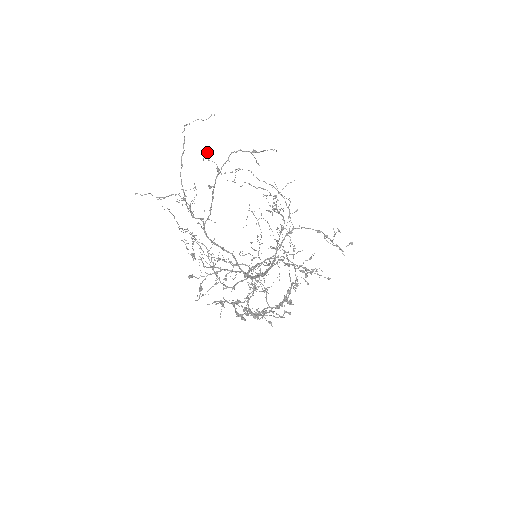
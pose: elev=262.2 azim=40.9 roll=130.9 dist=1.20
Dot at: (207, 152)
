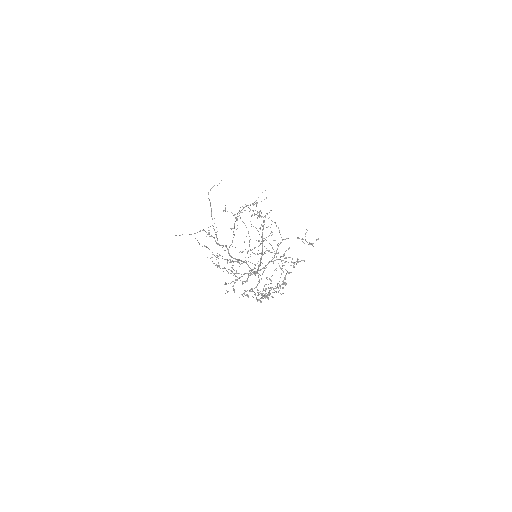
Dot at: (225, 207)
